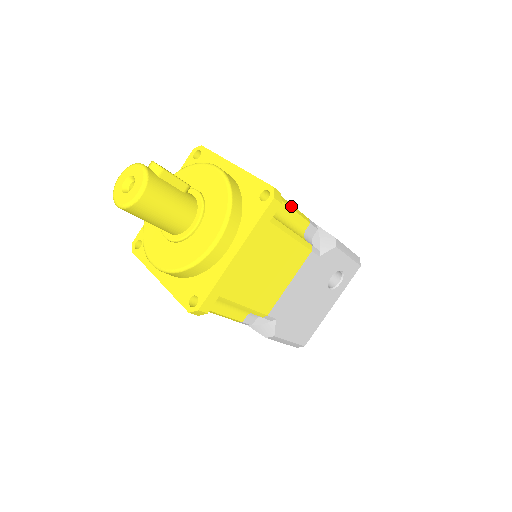
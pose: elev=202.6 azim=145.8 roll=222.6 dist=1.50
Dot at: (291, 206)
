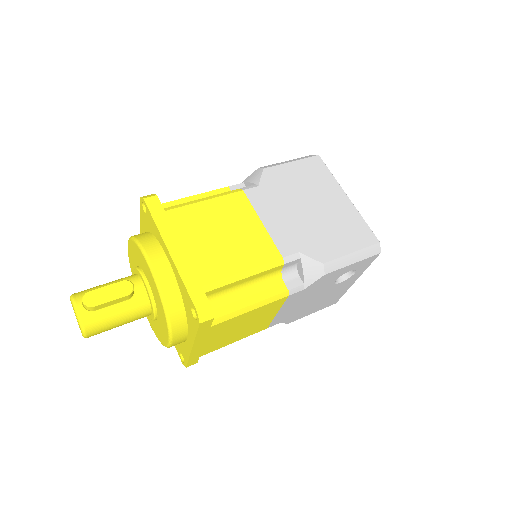
Dot at: (246, 274)
